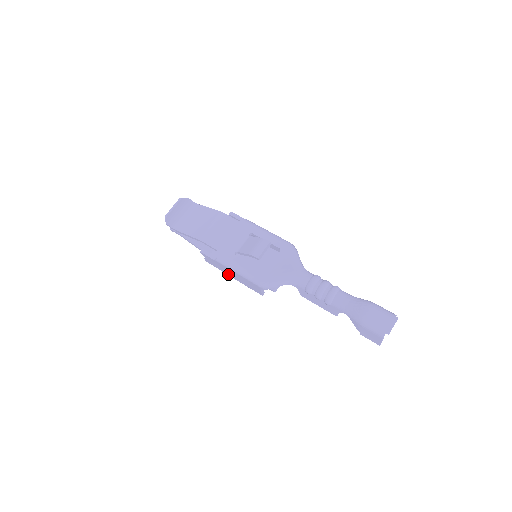
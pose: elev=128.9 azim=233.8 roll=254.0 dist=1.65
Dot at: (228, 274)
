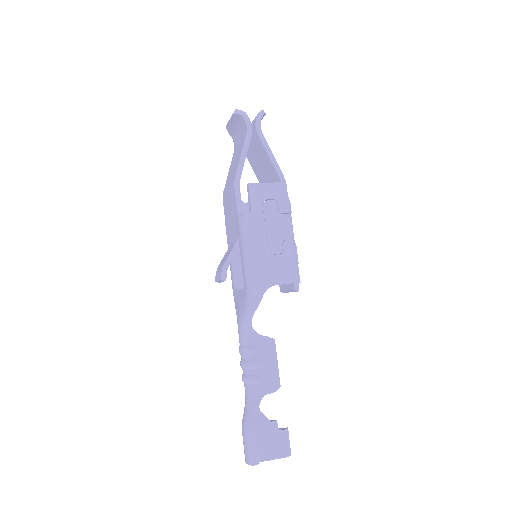
Dot at: occluded
